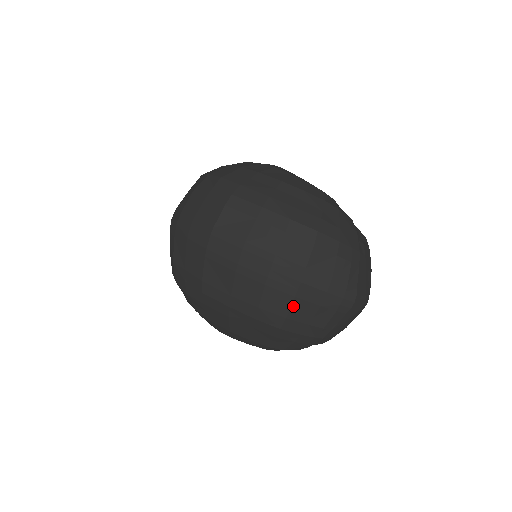
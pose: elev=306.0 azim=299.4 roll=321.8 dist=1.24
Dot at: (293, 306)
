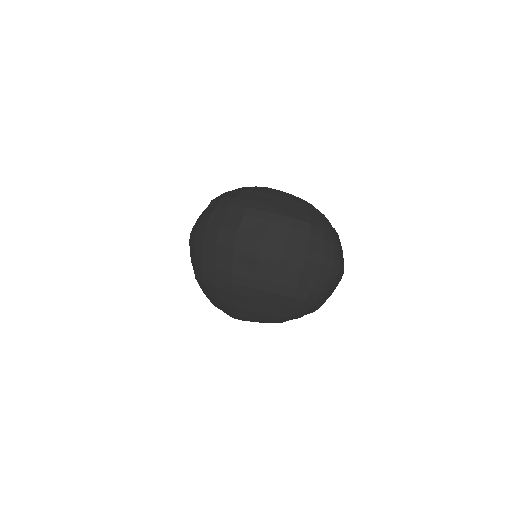
Dot at: (301, 278)
